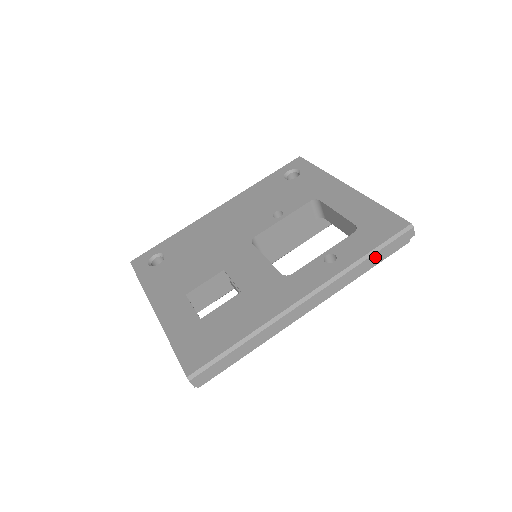
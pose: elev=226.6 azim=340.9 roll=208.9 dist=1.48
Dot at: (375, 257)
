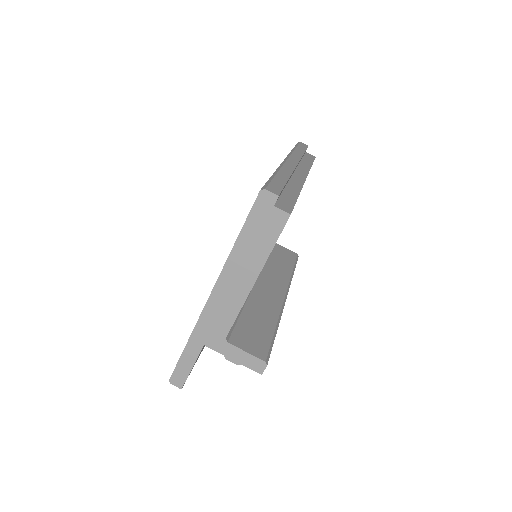
Dot at: (300, 149)
